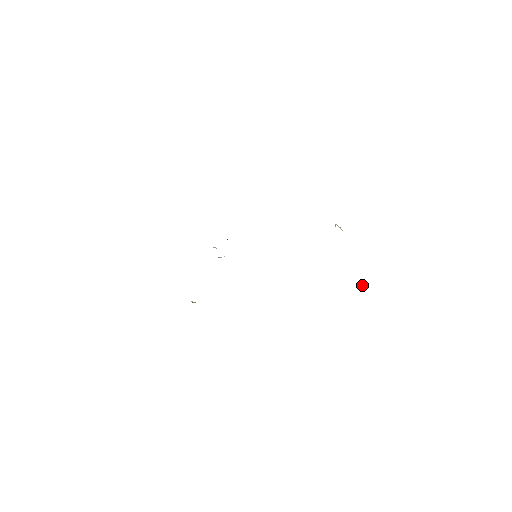
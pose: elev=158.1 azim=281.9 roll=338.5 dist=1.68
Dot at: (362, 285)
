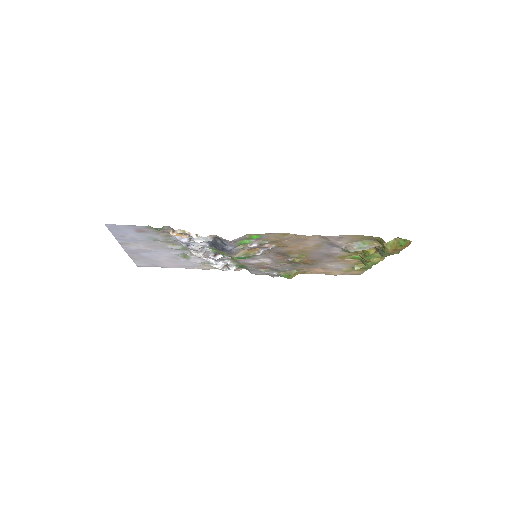
Dot at: (382, 248)
